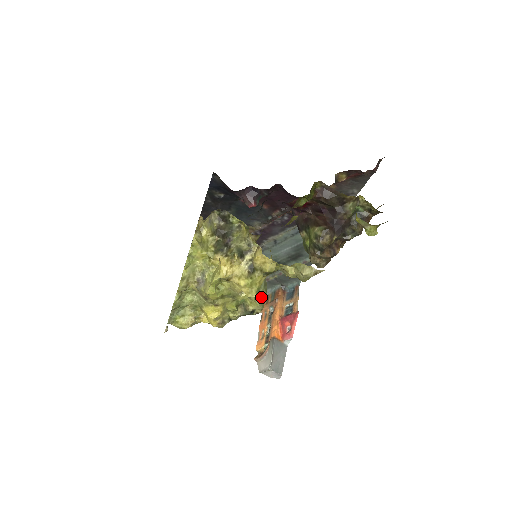
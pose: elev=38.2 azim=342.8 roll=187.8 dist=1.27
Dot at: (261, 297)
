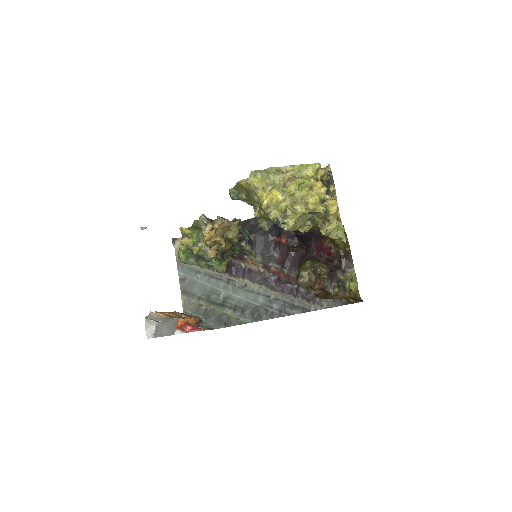
Dot at: (296, 225)
